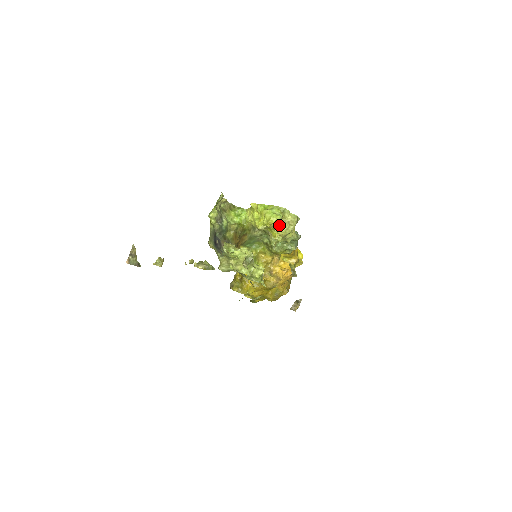
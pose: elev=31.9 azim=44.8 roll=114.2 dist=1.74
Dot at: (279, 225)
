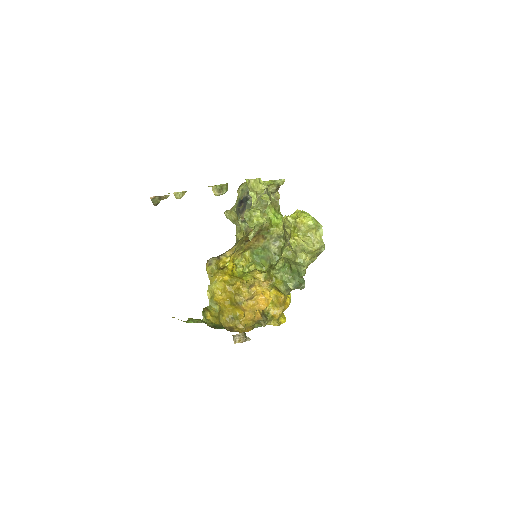
Dot at: (305, 234)
